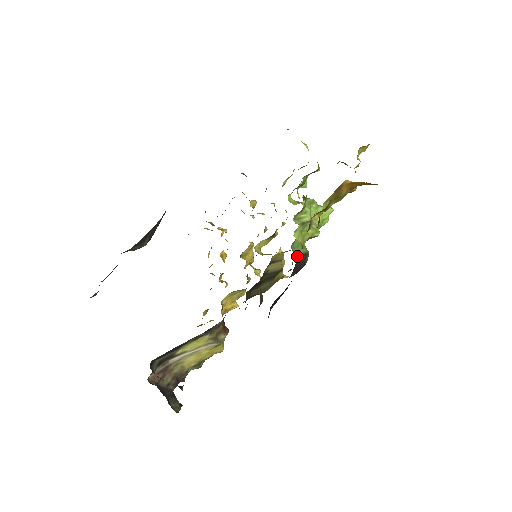
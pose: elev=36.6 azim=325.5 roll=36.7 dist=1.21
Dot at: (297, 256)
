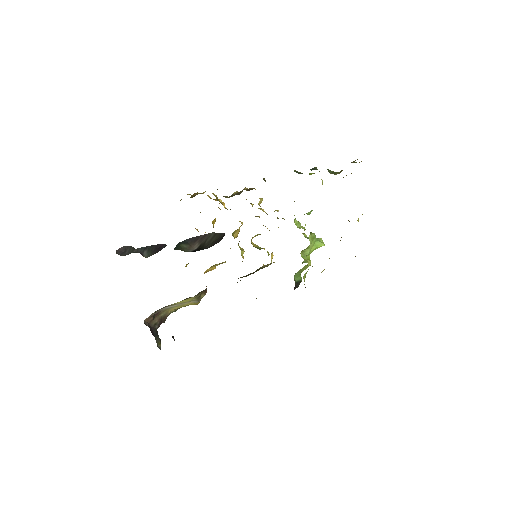
Dot at: (296, 284)
